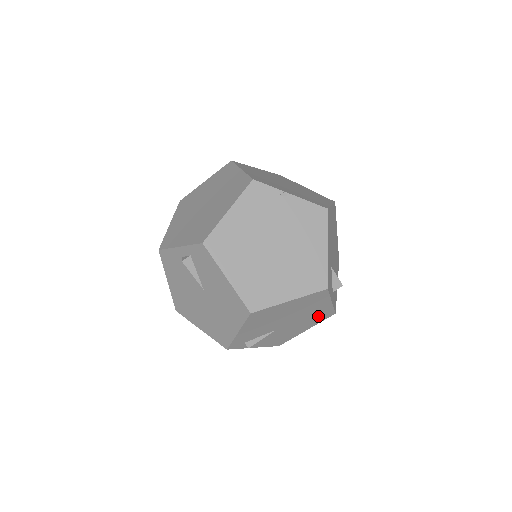
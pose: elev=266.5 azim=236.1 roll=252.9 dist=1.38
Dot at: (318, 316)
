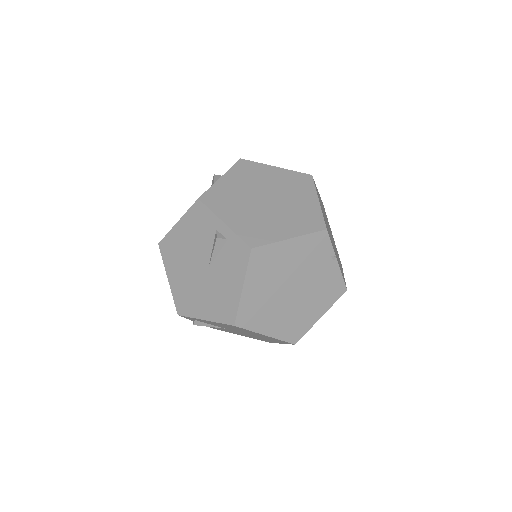
Dot at: occluded
